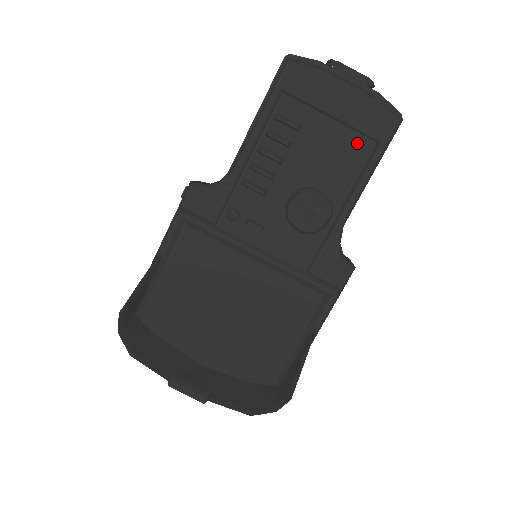
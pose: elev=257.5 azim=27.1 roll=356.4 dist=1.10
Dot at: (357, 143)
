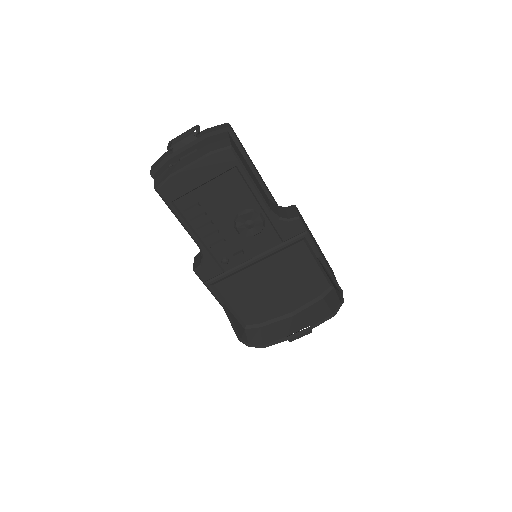
Dot at: (228, 178)
